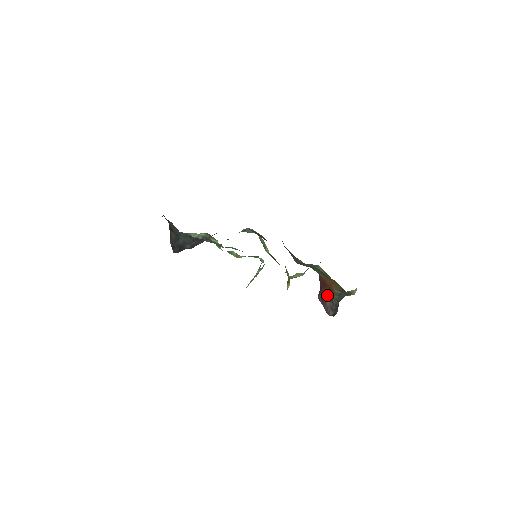
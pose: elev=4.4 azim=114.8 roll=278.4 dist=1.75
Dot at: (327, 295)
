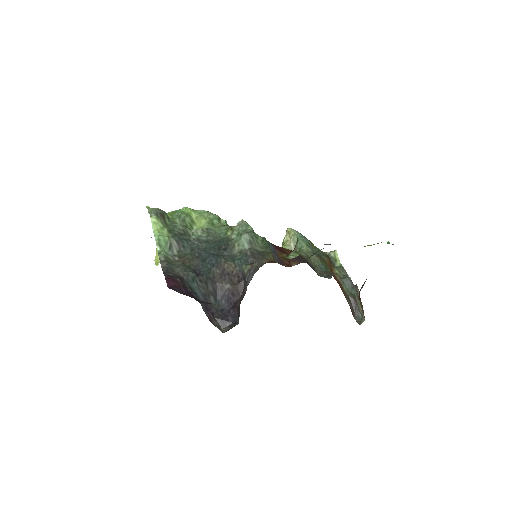
Dot at: (346, 298)
